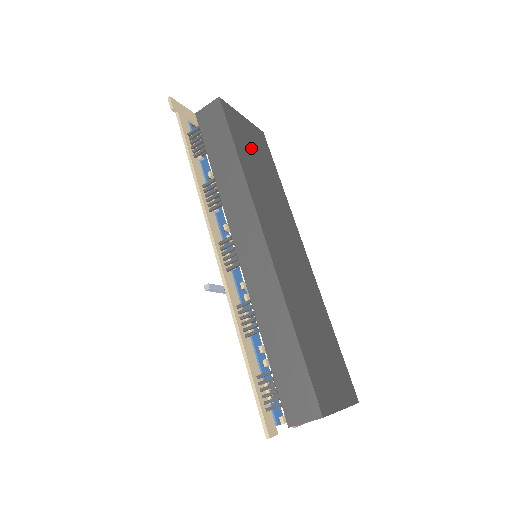
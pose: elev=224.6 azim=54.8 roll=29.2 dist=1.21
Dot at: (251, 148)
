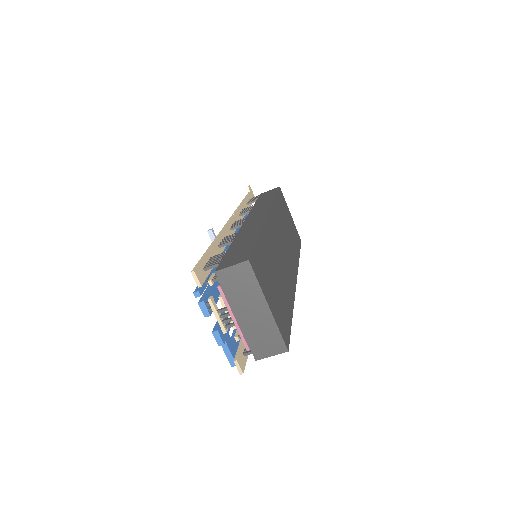
Dot at: (287, 218)
